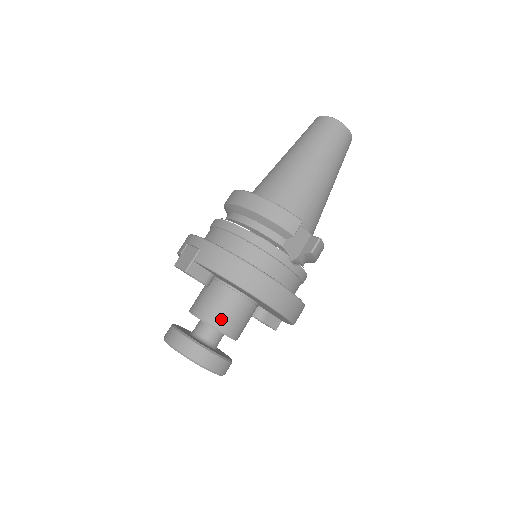
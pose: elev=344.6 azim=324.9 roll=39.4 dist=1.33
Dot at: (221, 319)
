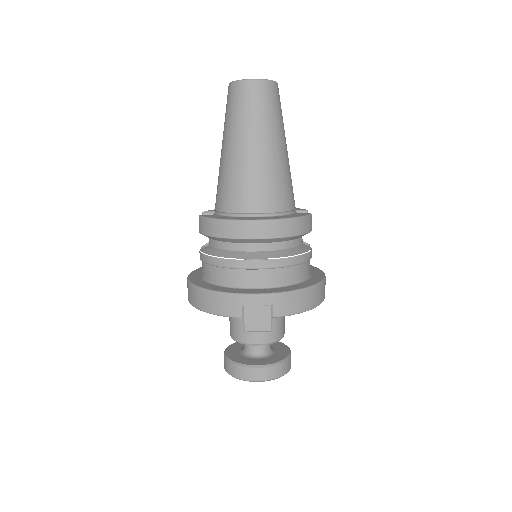
Dot at: (282, 330)
